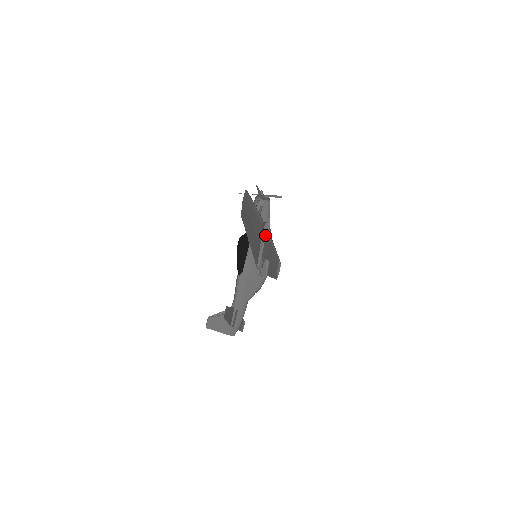
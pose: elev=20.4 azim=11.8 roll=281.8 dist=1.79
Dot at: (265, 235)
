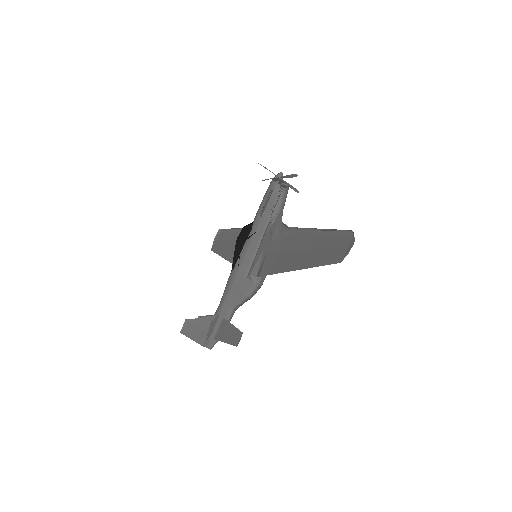
Dot at: (266, 229)
